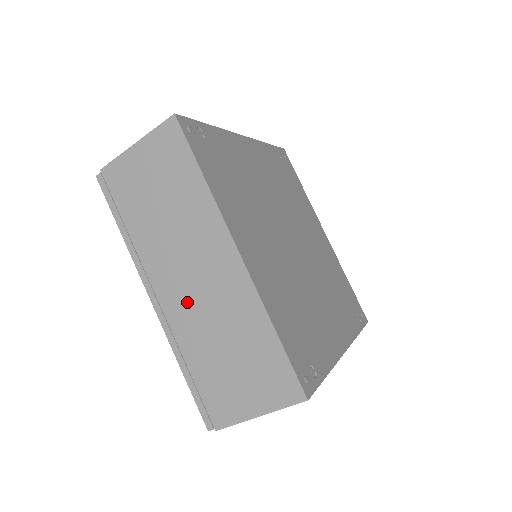
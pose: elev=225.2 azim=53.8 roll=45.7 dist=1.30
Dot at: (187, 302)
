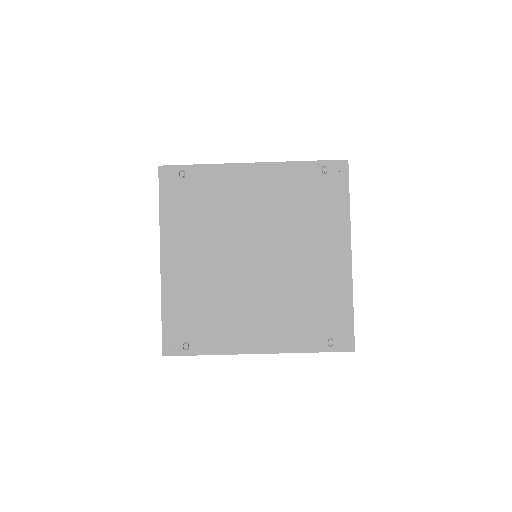
Dot at: occluded
